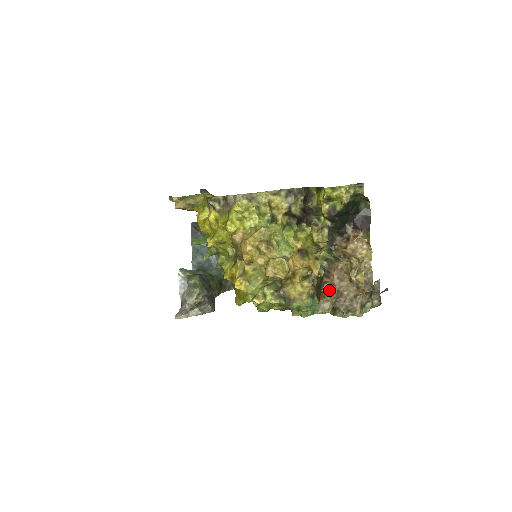
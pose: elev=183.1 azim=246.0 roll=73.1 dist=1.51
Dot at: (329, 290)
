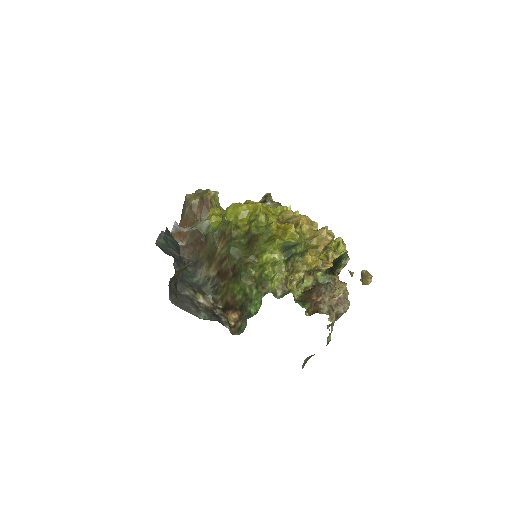
Dot at: occluded
